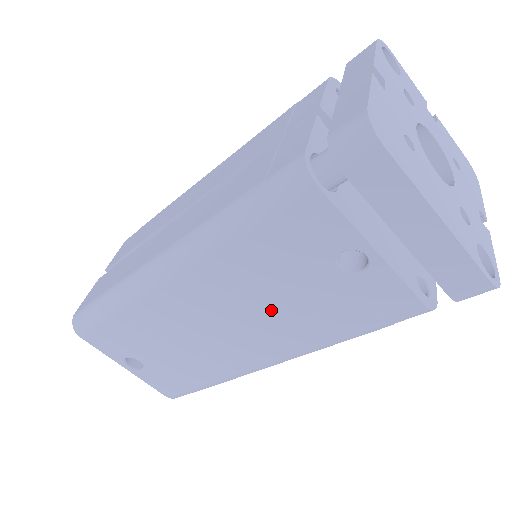
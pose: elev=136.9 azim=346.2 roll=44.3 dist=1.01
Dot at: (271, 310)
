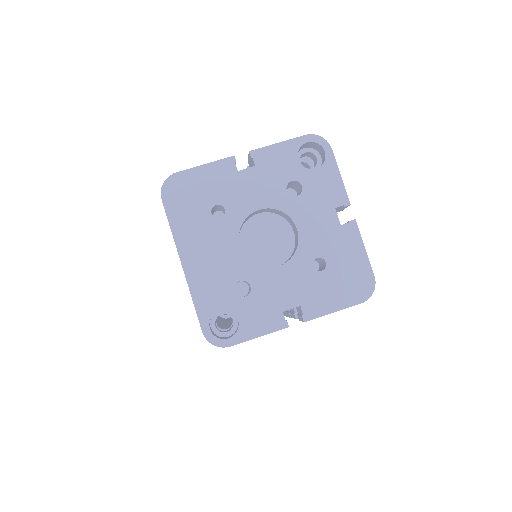
Dot at: occluded
